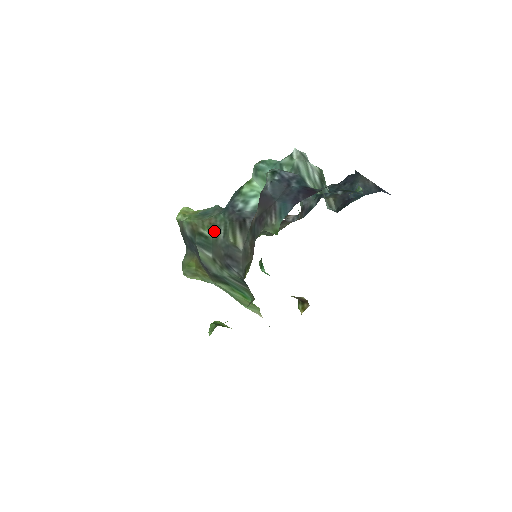
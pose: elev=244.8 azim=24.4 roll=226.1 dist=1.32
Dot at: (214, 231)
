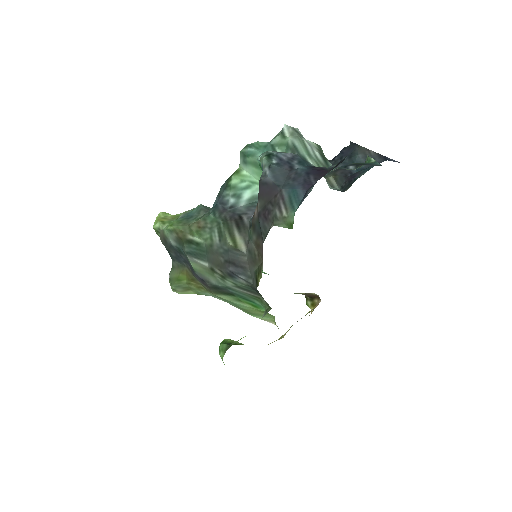
Dot at: (206, 235)
